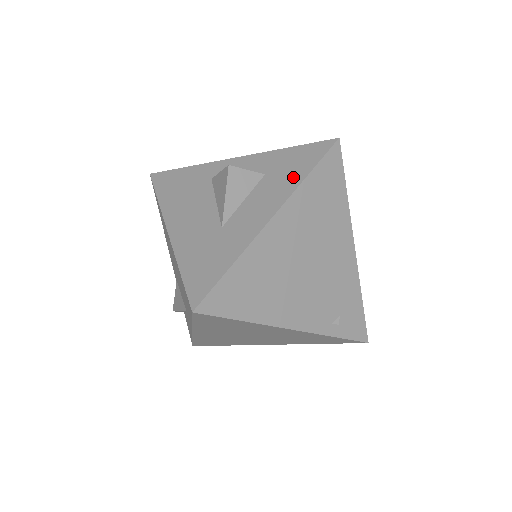
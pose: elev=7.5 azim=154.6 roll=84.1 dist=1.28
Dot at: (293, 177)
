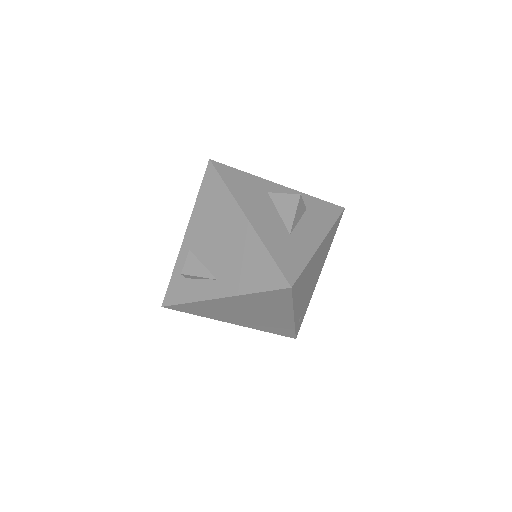
Dot at: (326, 221)
